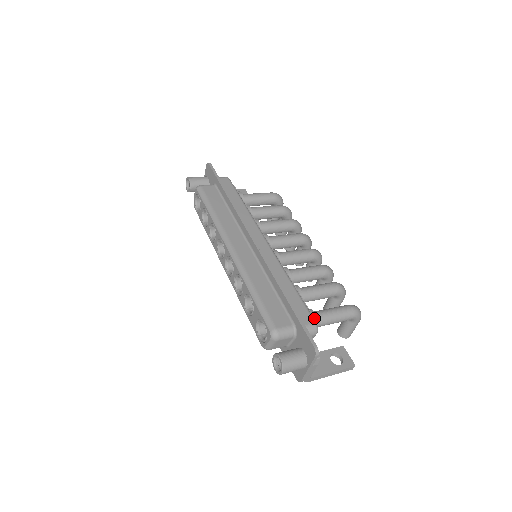
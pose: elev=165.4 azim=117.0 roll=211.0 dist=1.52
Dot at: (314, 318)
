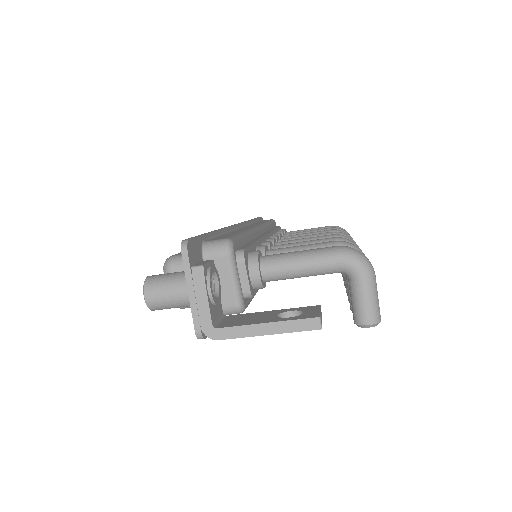
Dot at: (245, 248)
